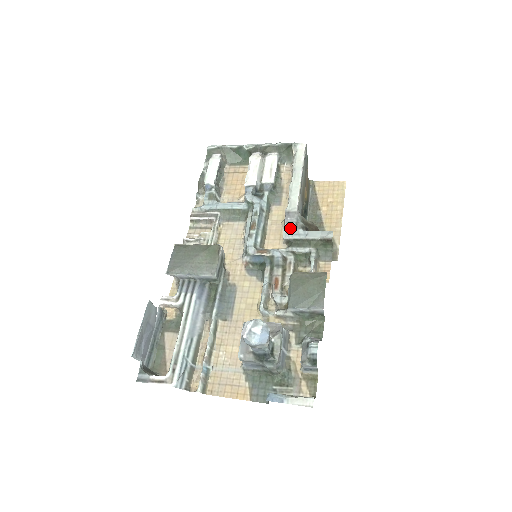
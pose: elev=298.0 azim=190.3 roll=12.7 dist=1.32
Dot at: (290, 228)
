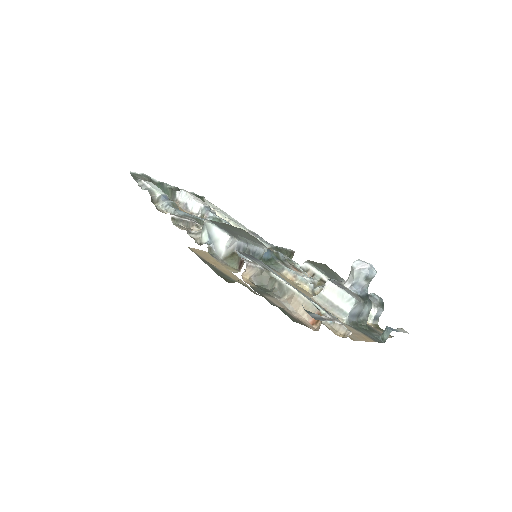
Dot at: (264, 241)
